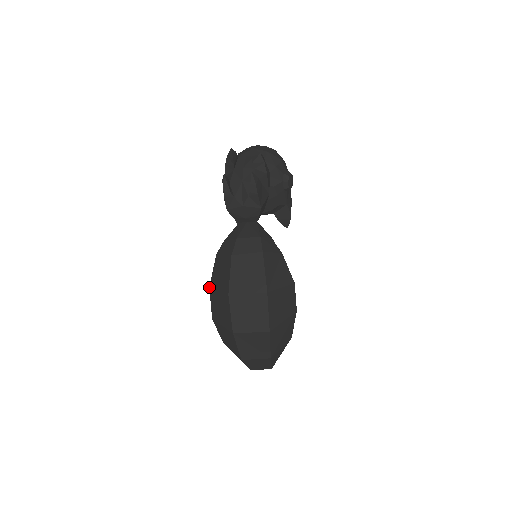
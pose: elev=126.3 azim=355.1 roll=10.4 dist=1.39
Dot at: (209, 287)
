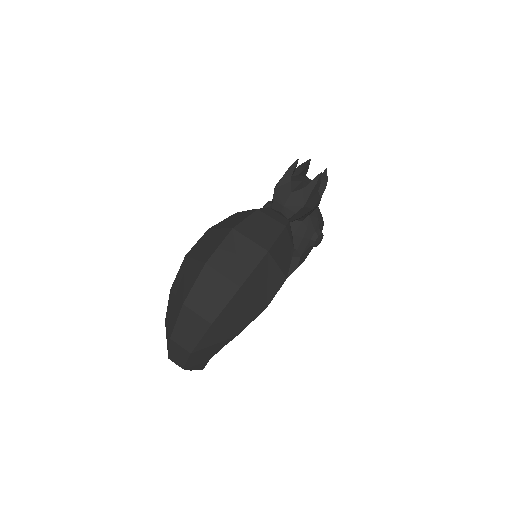
Dot at: (209, 228)
